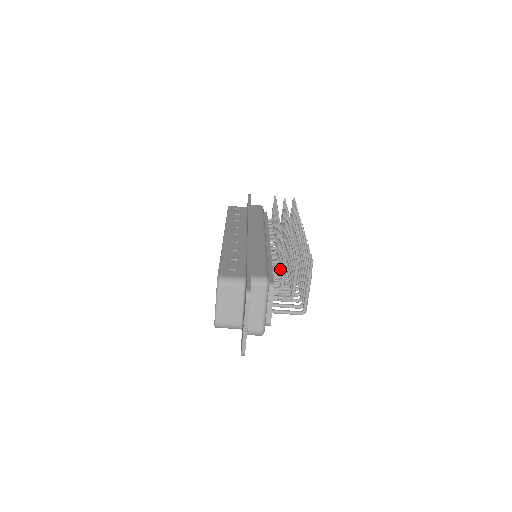
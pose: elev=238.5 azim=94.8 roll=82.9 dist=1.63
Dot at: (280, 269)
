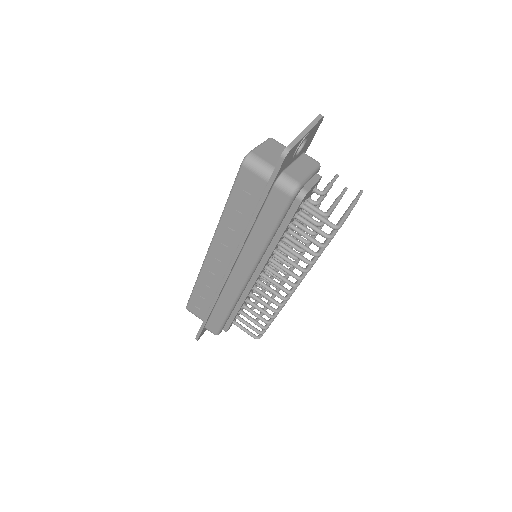
Dot at: occluded
